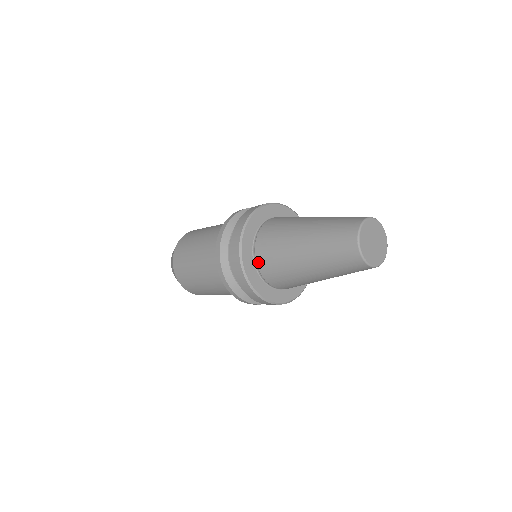
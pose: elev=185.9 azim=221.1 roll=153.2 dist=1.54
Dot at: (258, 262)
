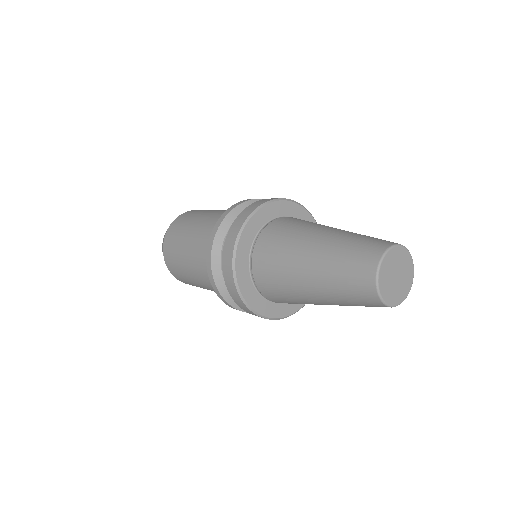
Dot at: (256, 282)
